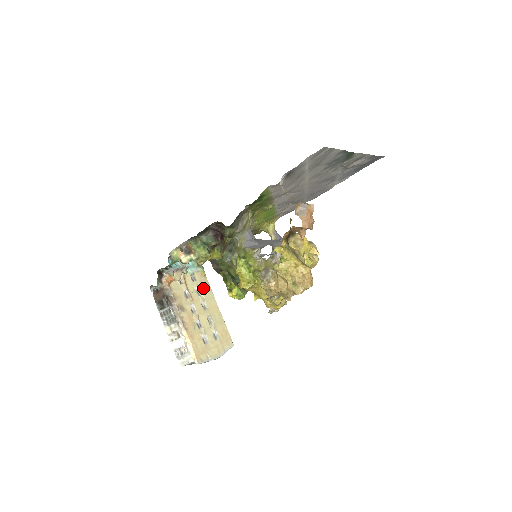
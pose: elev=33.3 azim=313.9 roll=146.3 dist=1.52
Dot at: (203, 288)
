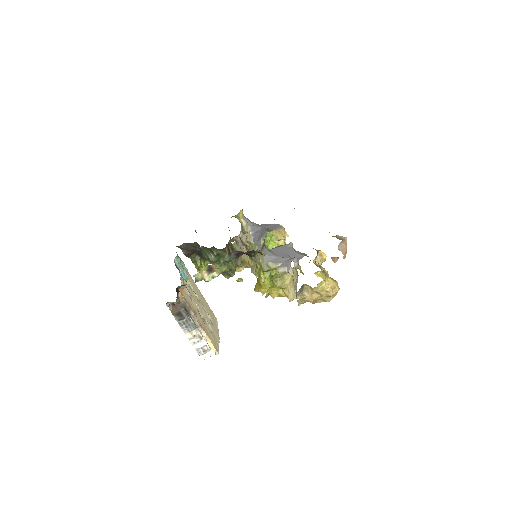
Dot at: (190, 280)
